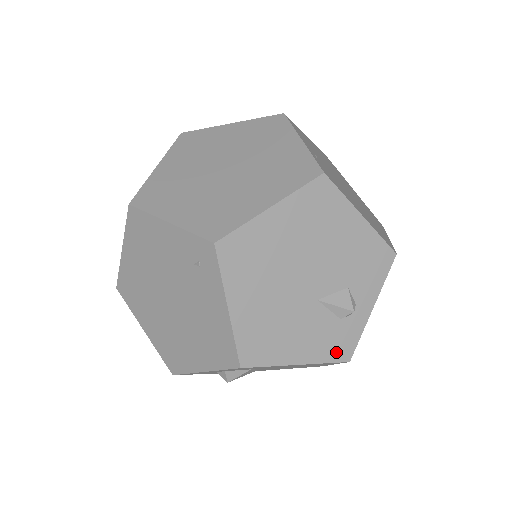
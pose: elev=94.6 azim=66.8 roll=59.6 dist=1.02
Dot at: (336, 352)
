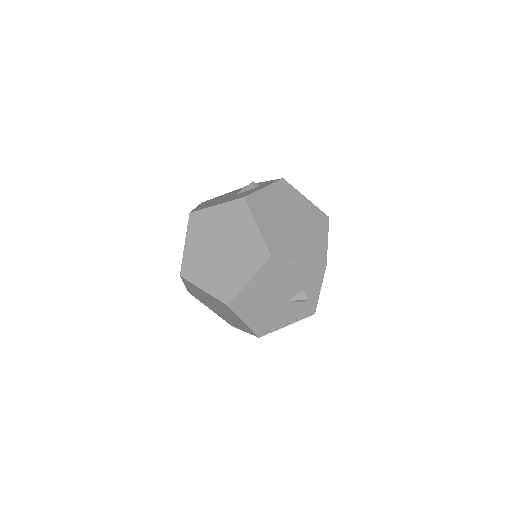
Dot at: (306, 314)
